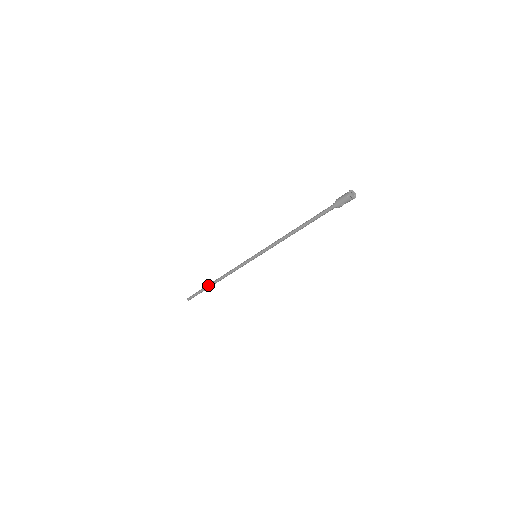
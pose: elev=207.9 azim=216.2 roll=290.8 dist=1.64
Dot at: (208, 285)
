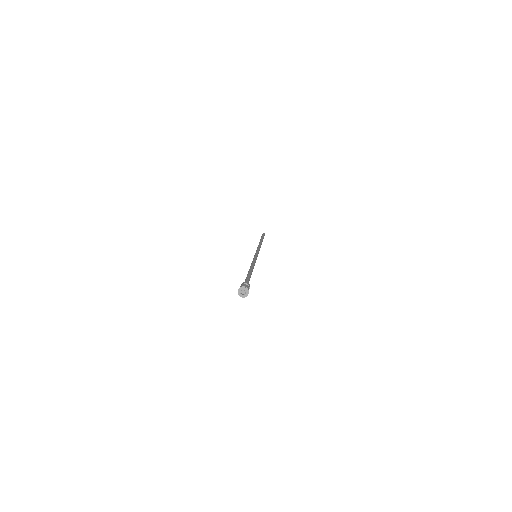
Dot at: occluded
